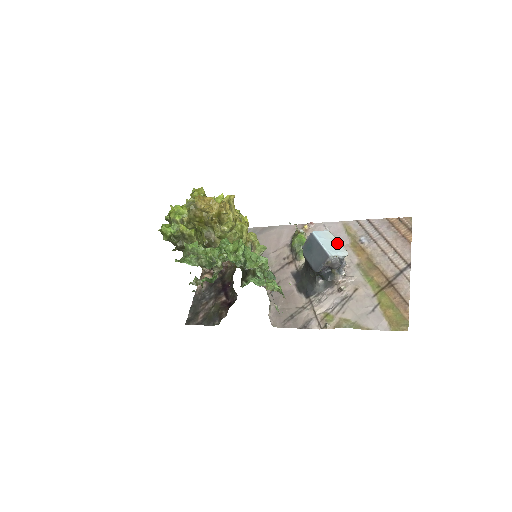
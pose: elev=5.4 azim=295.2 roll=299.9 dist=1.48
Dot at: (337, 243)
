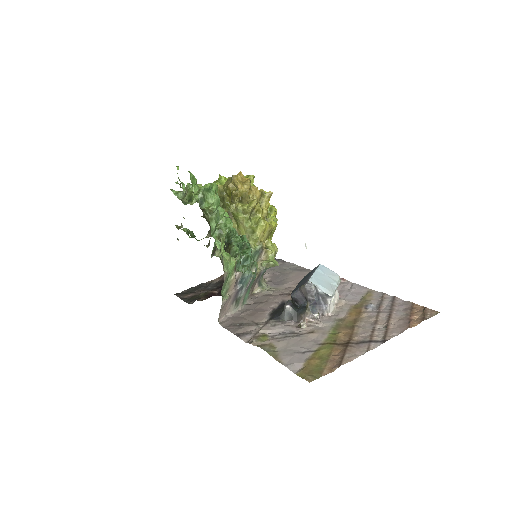
Dot at: (333, 284)
